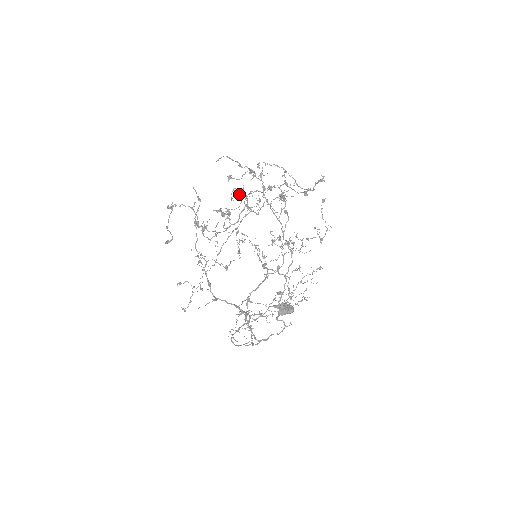
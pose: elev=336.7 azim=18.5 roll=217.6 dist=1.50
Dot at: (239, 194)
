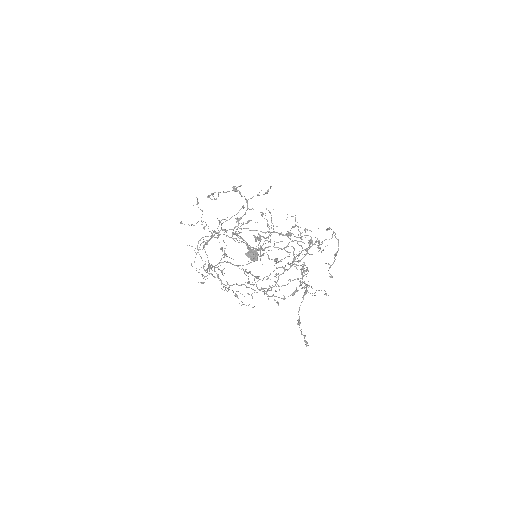
Dot at: (293, 226)
